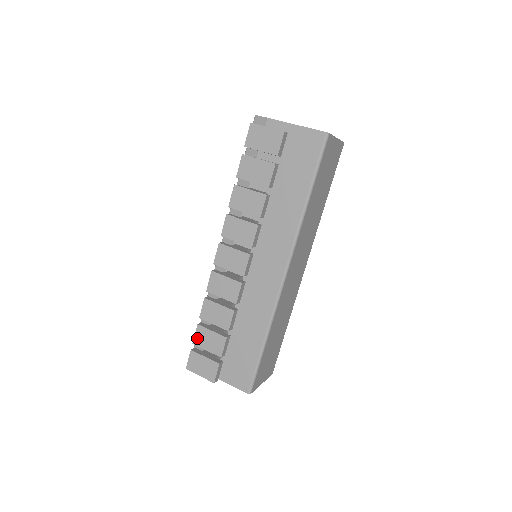
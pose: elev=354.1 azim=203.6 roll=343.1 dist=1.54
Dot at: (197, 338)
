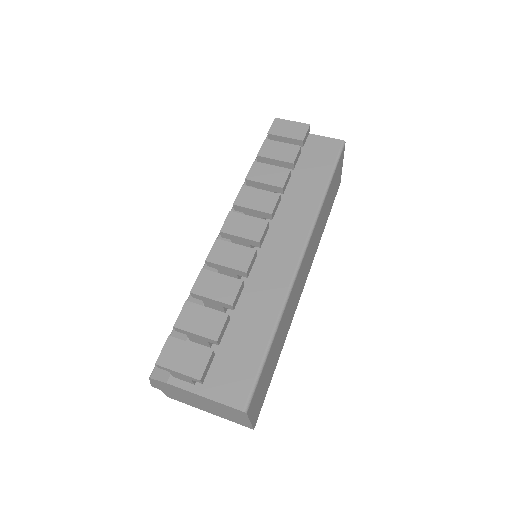
Dot at: (182, 318)
